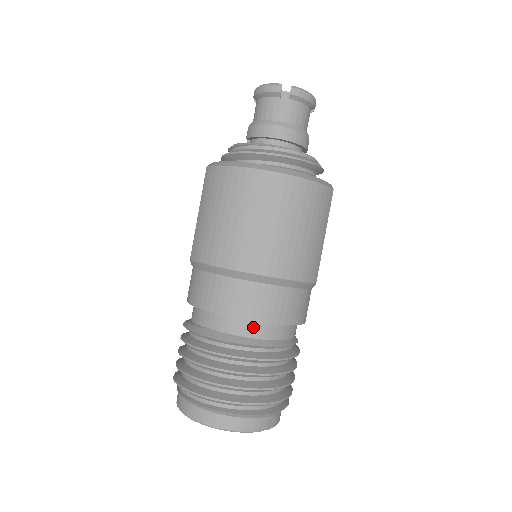
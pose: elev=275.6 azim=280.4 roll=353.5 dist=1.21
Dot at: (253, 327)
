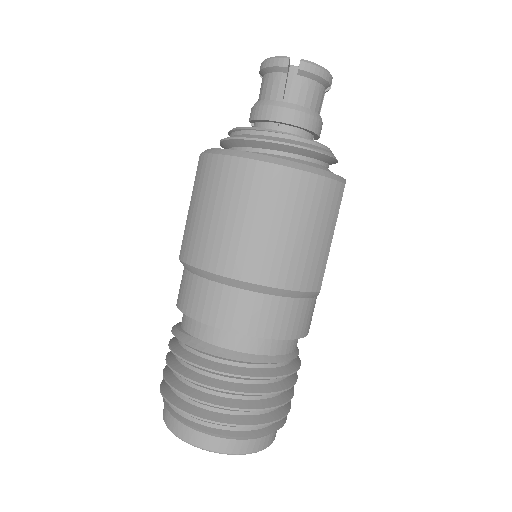
Dot at: (242, 340)
